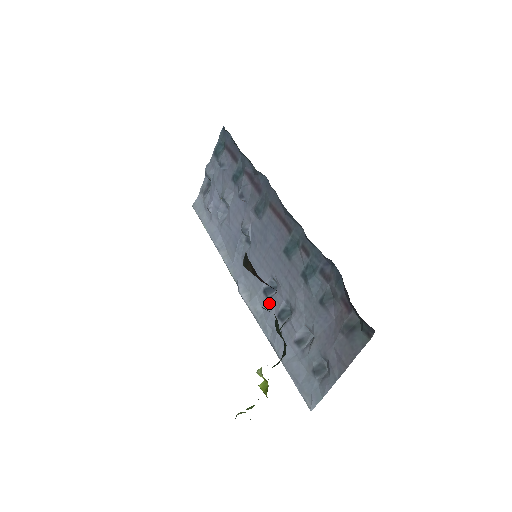
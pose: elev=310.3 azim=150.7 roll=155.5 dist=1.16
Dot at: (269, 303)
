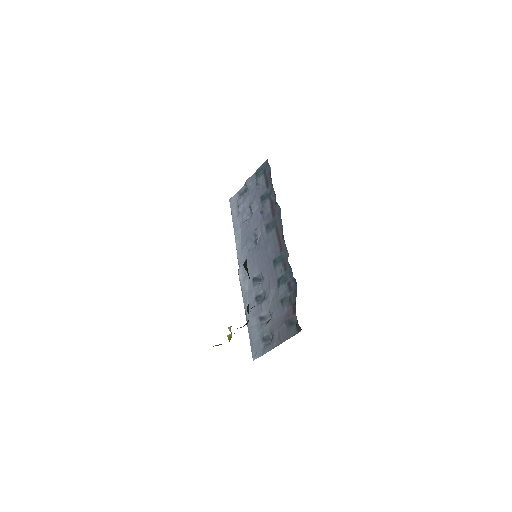
Dot at: (254, 287)
